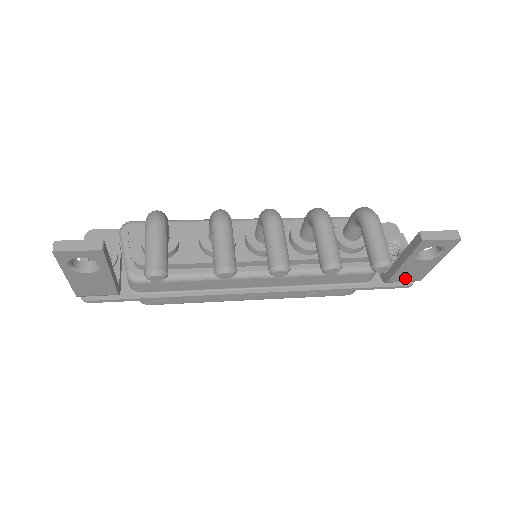
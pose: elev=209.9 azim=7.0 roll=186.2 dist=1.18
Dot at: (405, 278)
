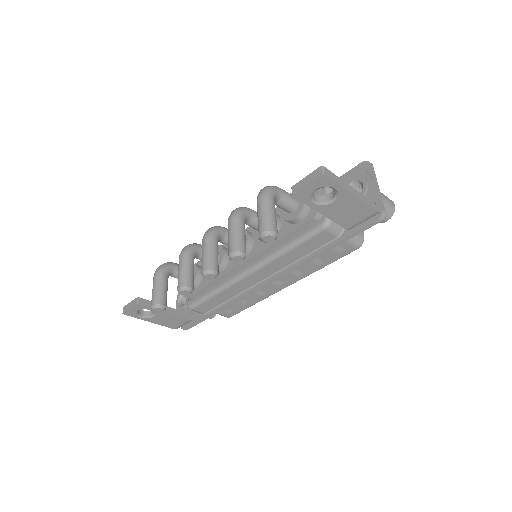
Dot at: (355, 219)
